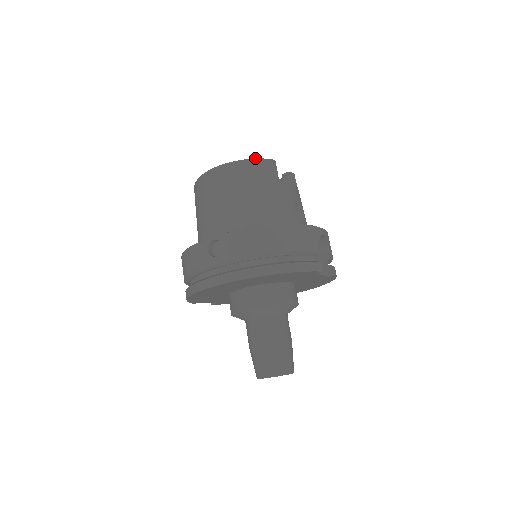
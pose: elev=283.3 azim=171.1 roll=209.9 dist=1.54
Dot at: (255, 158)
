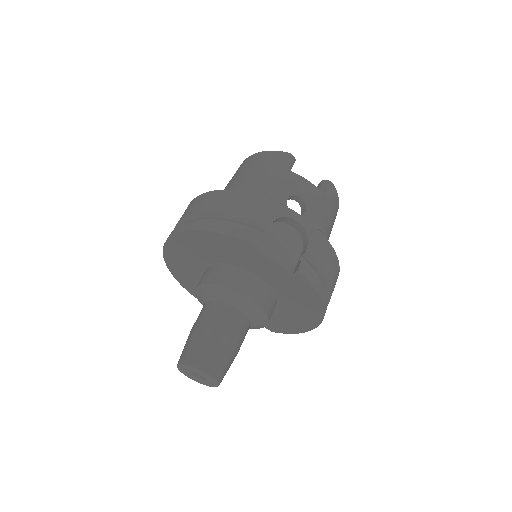
Dot at: occluded
